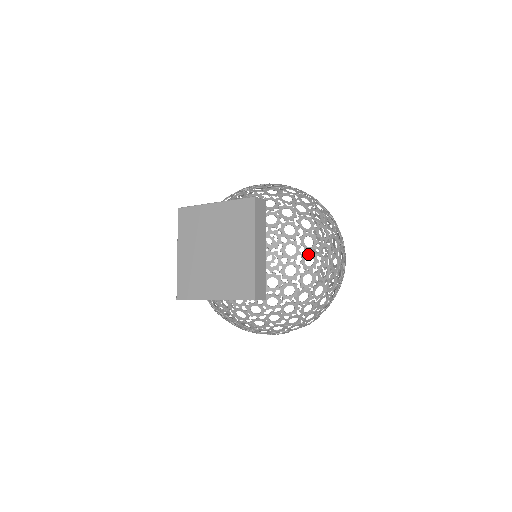
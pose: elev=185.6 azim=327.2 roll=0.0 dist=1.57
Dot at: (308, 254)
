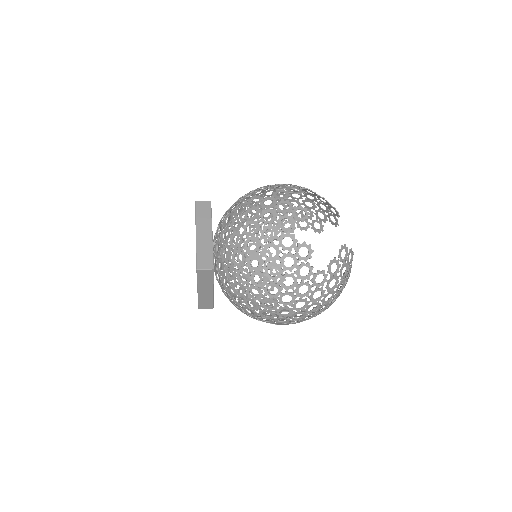
Dot at: (249, 309)
